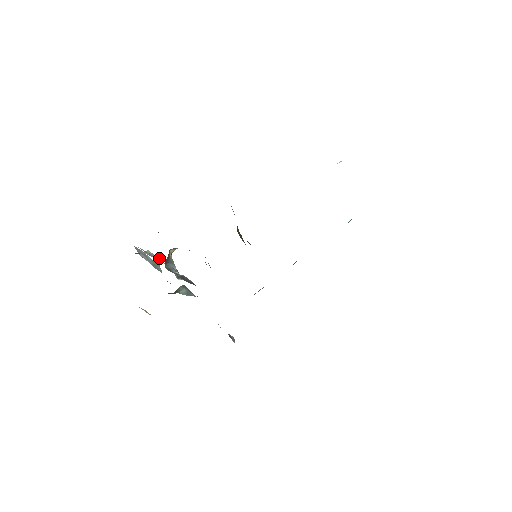
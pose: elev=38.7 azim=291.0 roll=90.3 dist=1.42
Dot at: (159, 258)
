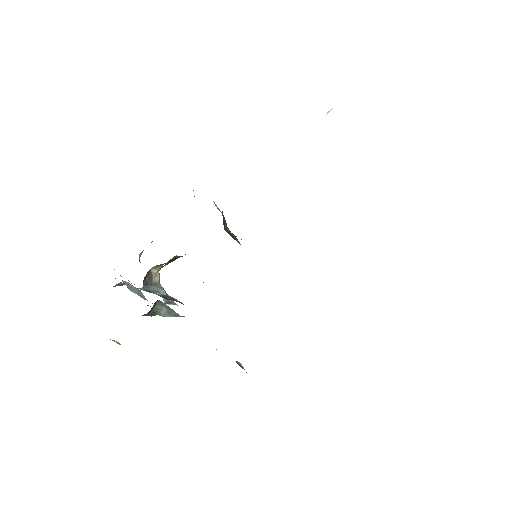
Dot at: occluded
